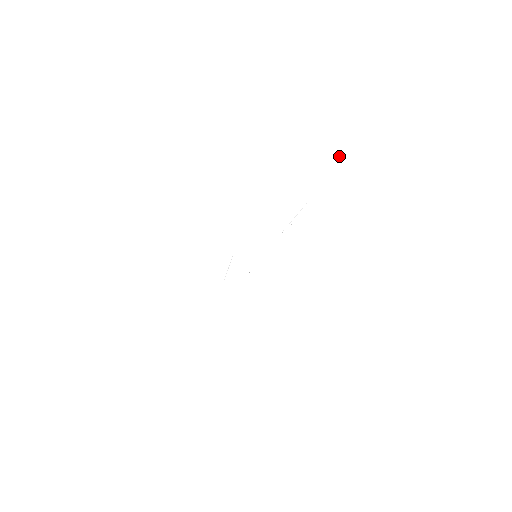
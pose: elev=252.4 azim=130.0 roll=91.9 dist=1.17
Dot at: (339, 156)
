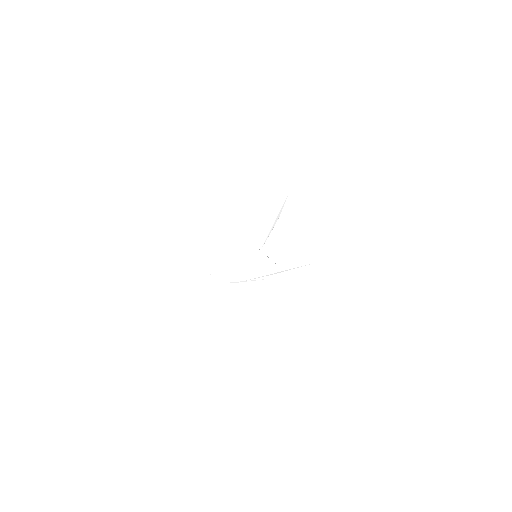
Dot at: occluded
